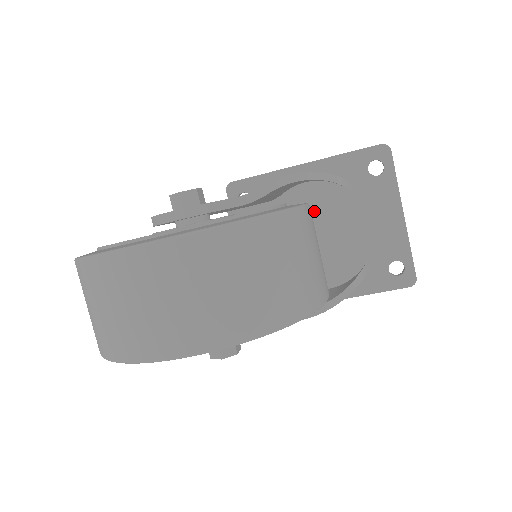
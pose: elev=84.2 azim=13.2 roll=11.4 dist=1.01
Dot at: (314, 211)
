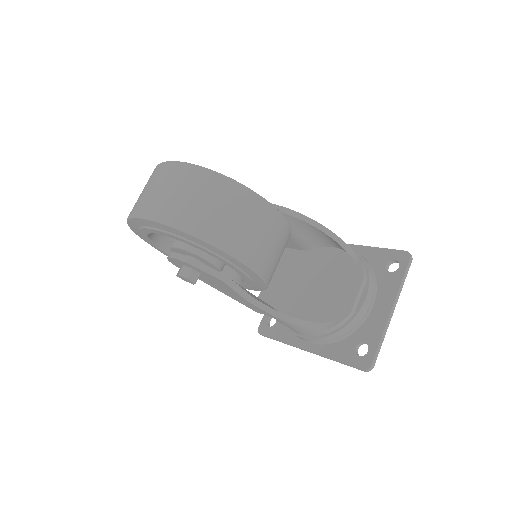
Dot at: (326, 268)
